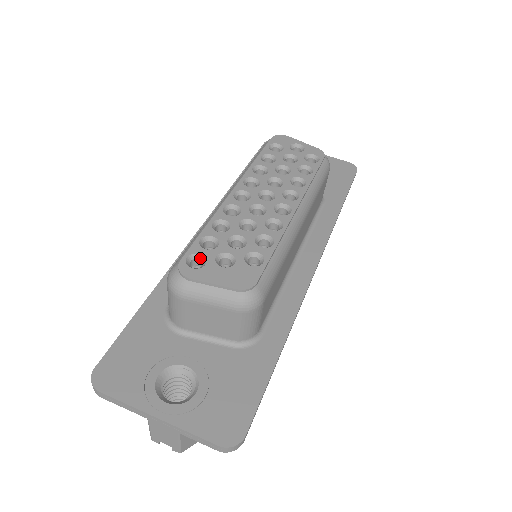
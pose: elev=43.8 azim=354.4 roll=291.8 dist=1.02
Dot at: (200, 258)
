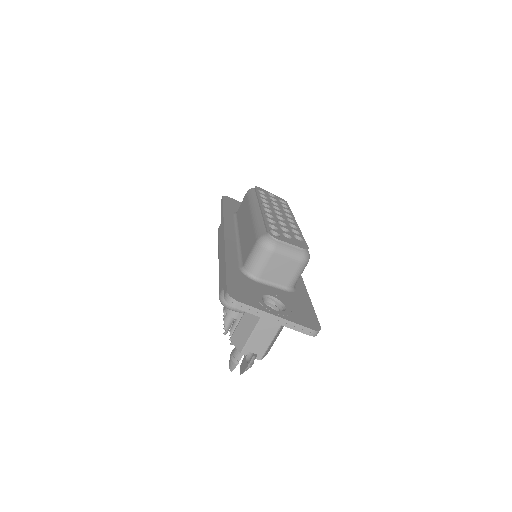
Dot at: (274, 233)
